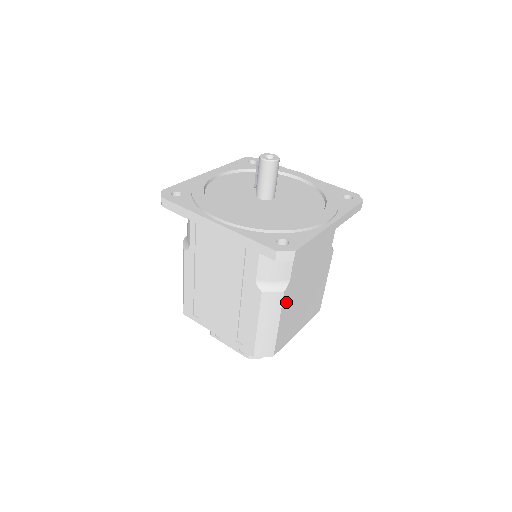
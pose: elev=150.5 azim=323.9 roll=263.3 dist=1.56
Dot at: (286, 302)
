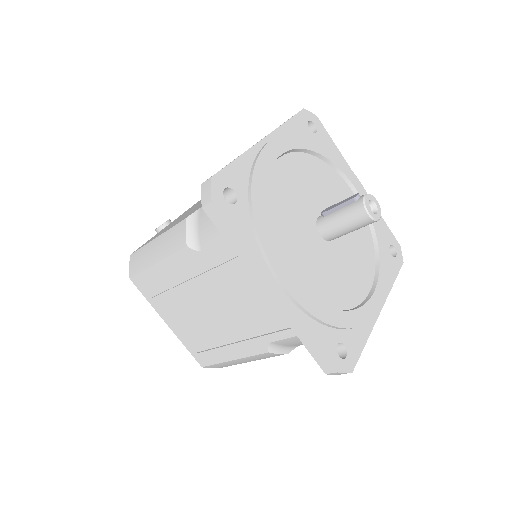
Dot at: occluded
